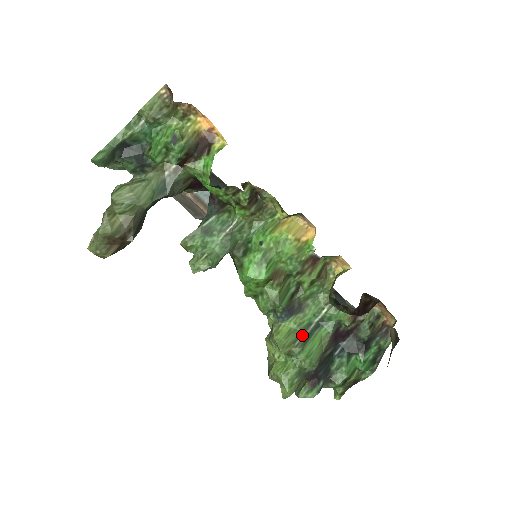
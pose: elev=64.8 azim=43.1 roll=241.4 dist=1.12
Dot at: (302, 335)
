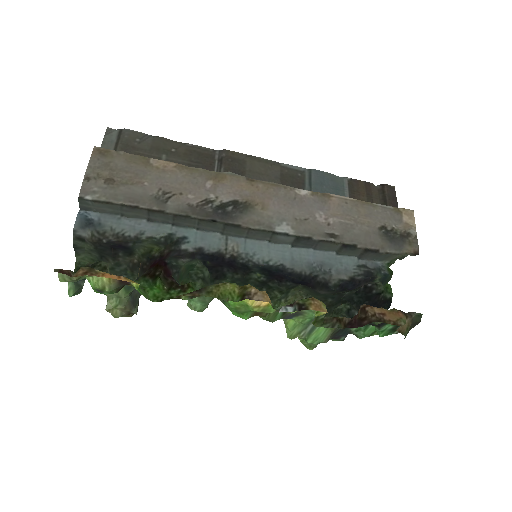
Dot at: (306, 328)
